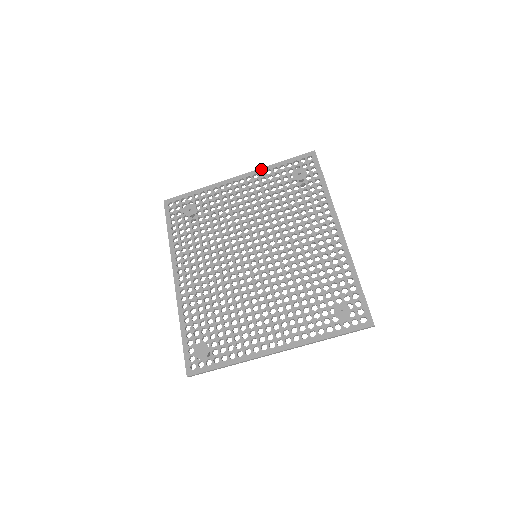
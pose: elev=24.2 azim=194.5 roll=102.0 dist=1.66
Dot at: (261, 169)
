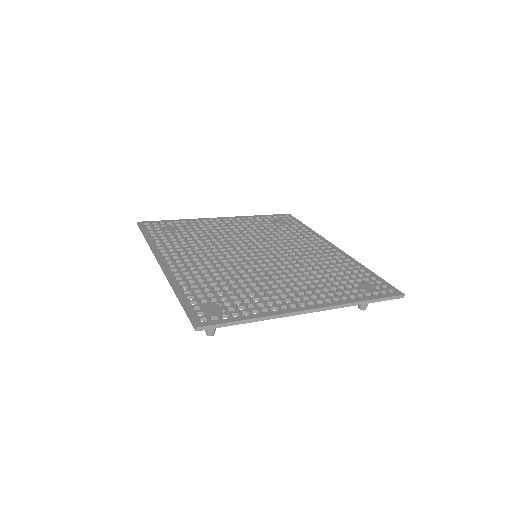
Dot at: (242, 216)
